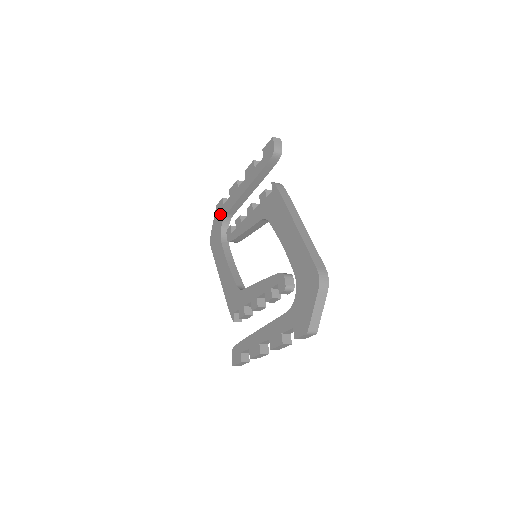
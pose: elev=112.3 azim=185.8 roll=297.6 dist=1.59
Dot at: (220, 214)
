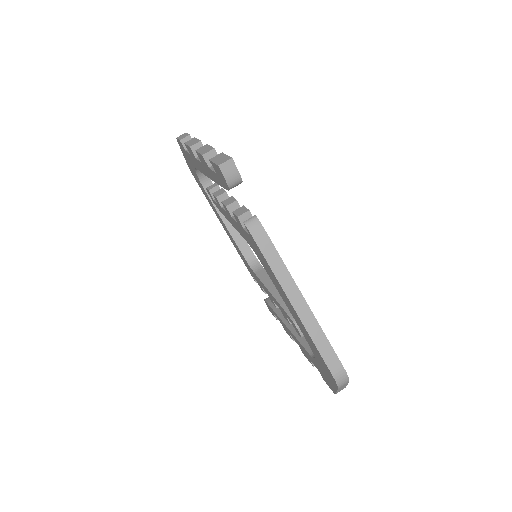
Dot at: occluded
